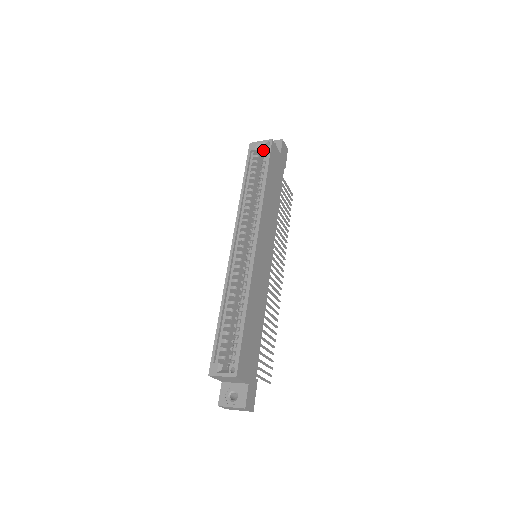
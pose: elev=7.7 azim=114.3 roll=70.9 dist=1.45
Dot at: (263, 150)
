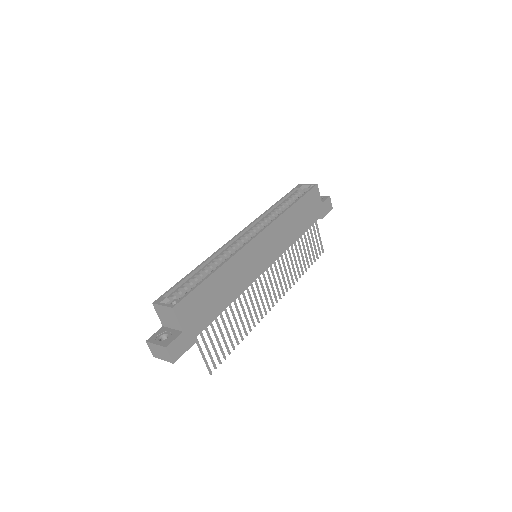
Dot at: (306, 190)
